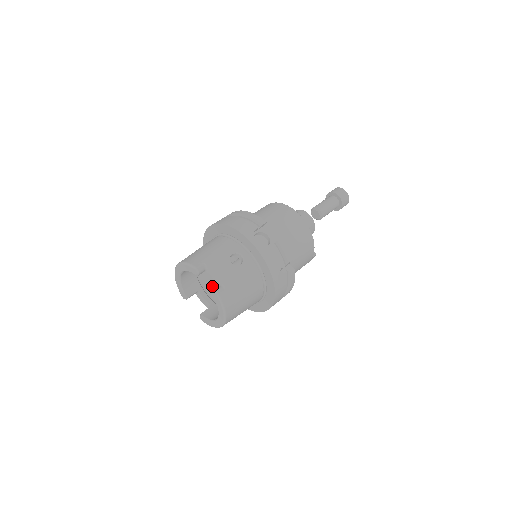
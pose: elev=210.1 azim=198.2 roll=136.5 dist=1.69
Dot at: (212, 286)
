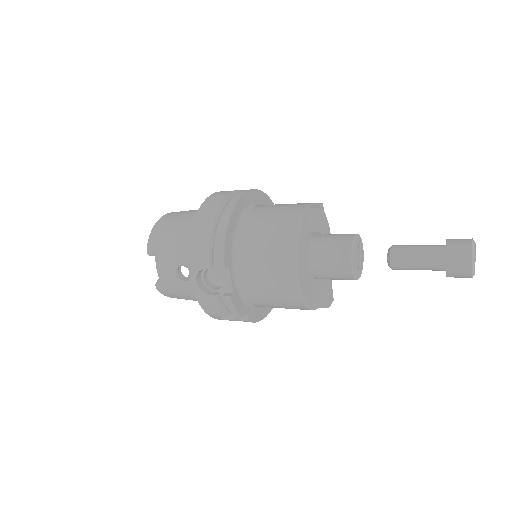
Dot at: occluded
